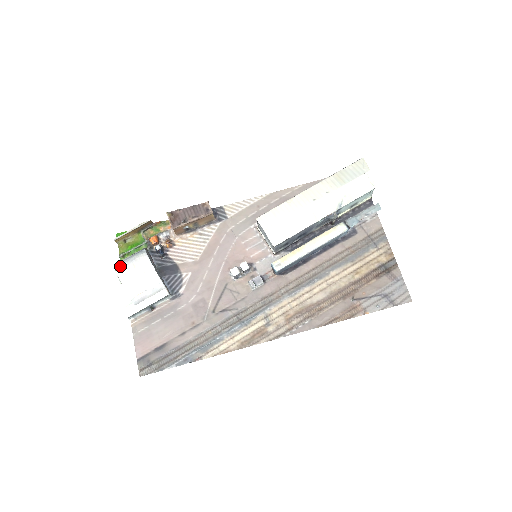
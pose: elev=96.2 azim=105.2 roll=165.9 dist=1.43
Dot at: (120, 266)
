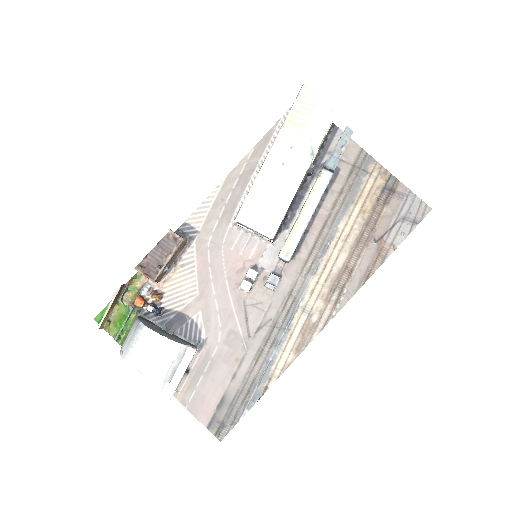
Dot at: (128, 356)
